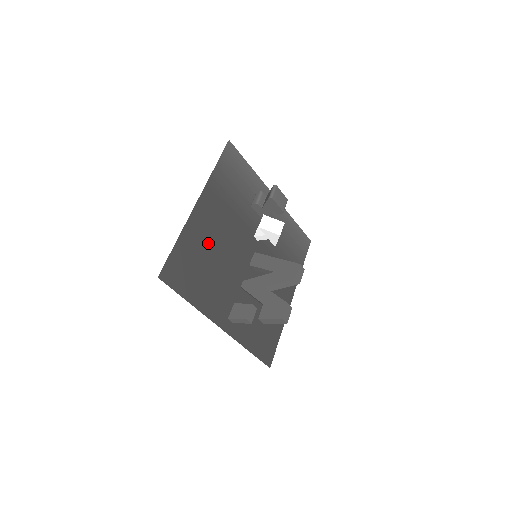
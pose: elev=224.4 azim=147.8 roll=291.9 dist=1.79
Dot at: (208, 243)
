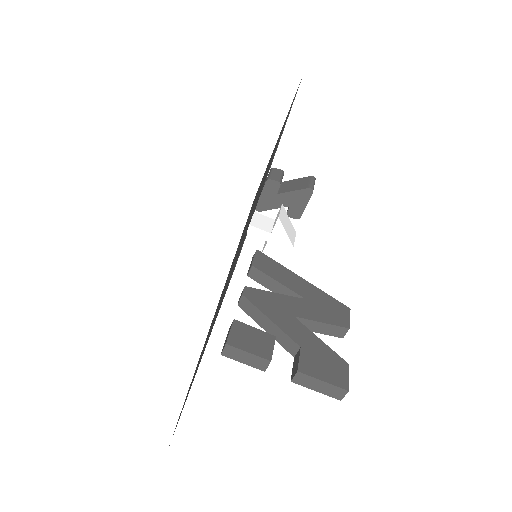
Dot at: occluded
